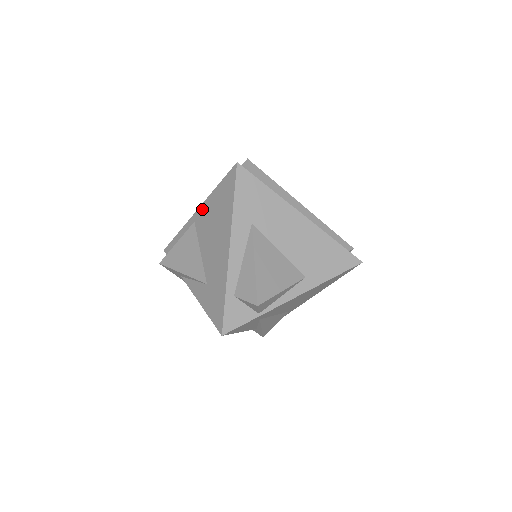
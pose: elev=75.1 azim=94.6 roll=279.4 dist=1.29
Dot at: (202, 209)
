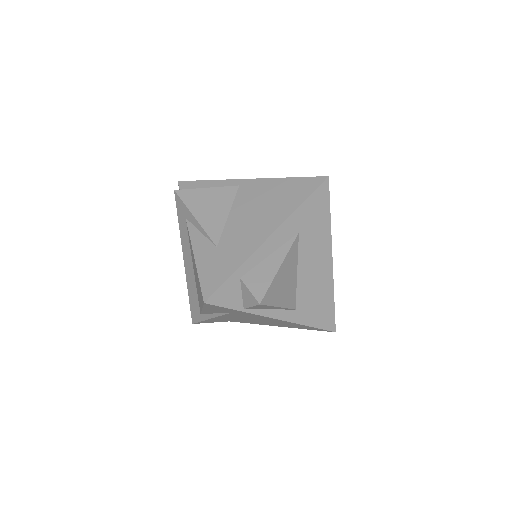
Dot at: (257, 182)
